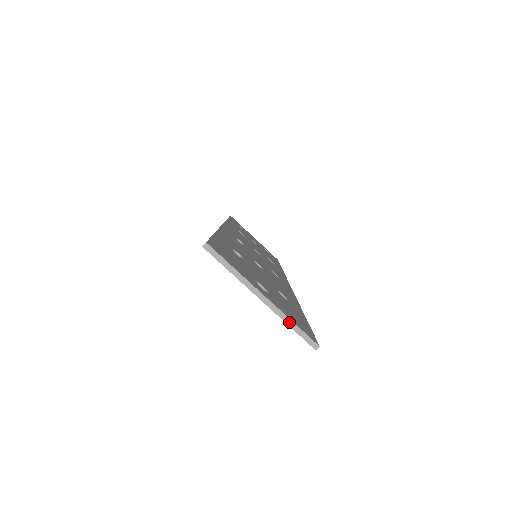
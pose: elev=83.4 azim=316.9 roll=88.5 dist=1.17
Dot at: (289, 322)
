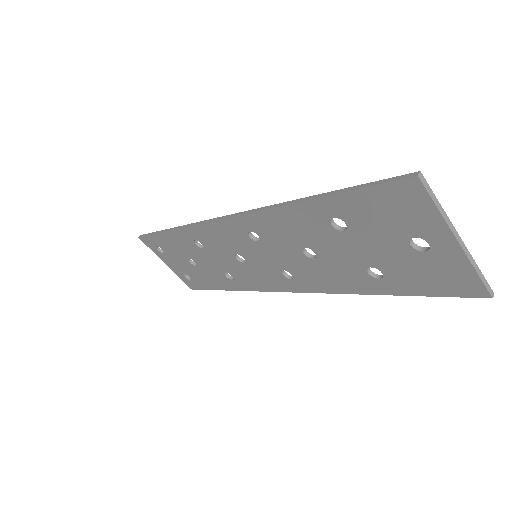
Dot at: (476, 268)
